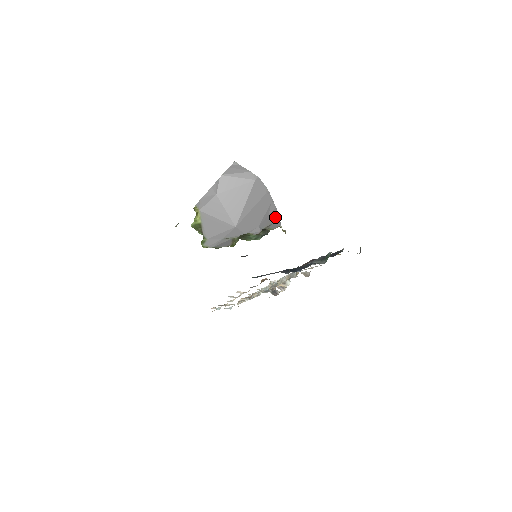
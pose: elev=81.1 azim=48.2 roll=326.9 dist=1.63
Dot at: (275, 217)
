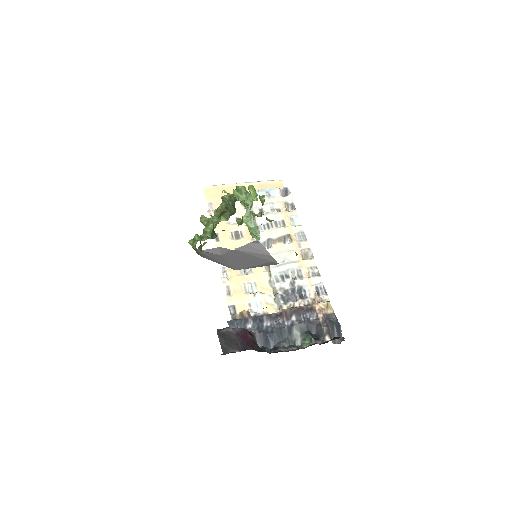
Dot at: occluded
